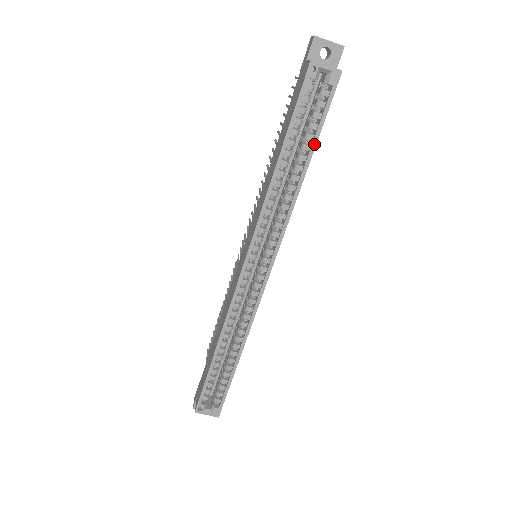
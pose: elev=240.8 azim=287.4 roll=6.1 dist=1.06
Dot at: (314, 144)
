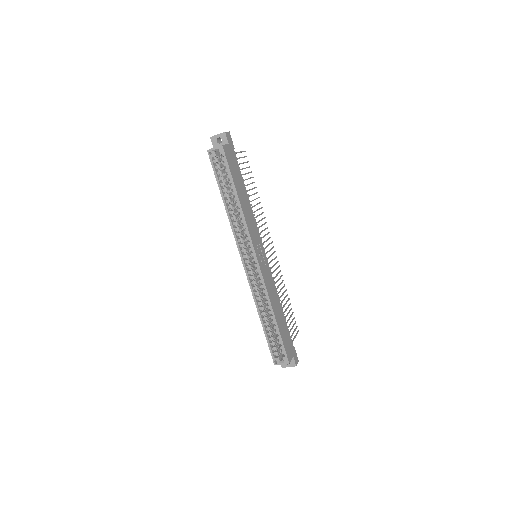
Dot at: (233, 184)
